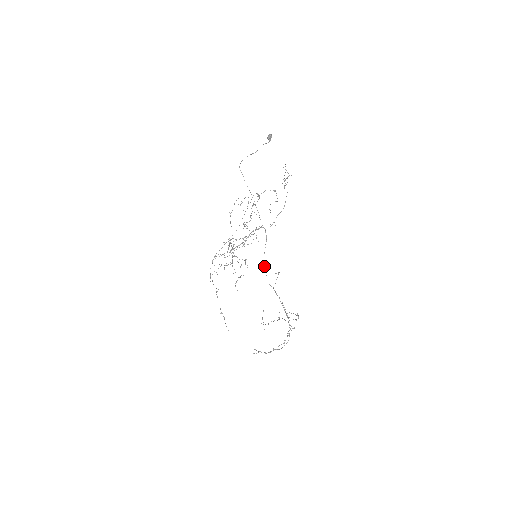
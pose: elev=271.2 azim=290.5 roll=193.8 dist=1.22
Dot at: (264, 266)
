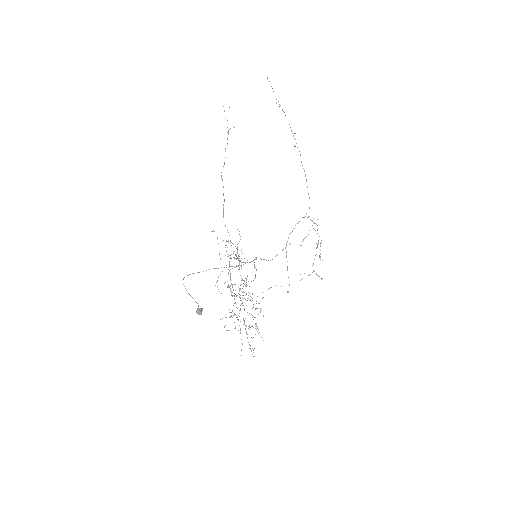
Dot at: occluded
